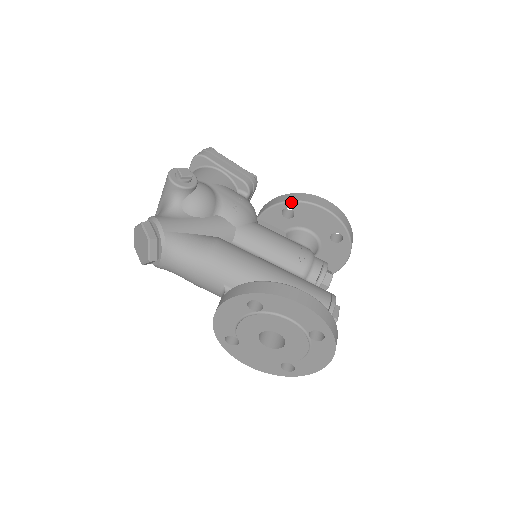
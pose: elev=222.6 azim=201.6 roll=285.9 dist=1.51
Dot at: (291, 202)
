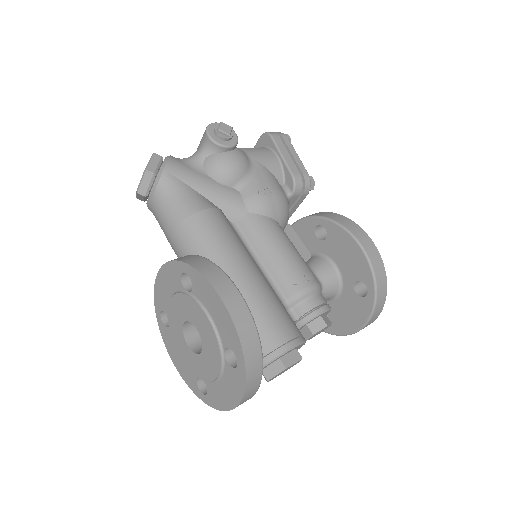
Dot at: (327, 220)
